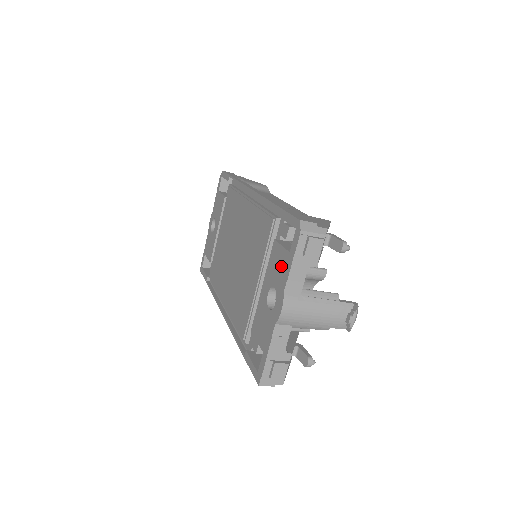
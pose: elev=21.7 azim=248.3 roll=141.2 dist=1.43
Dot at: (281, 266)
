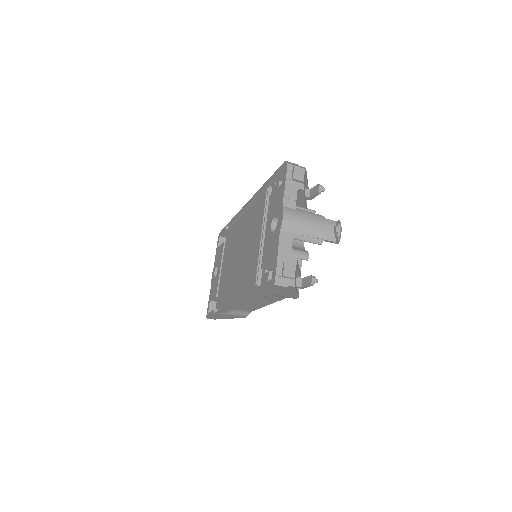
Dot at: (277, 198)
